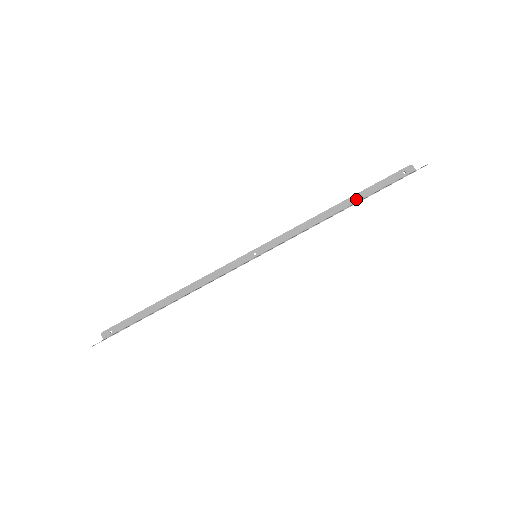
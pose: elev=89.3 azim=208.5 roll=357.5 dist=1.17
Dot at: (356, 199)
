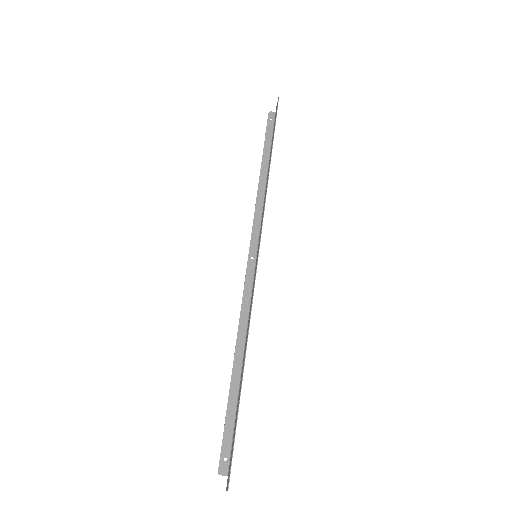
Dot at: (266, 159)
